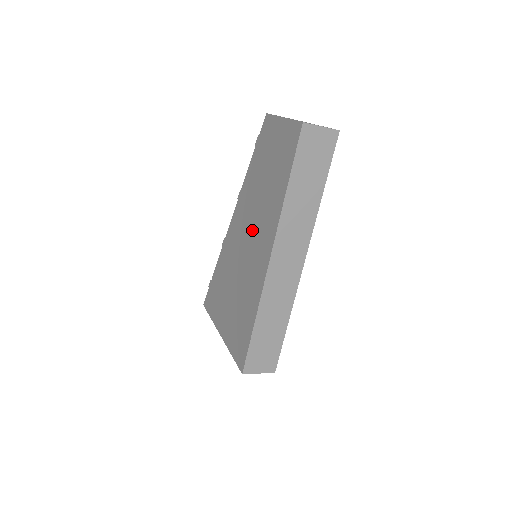
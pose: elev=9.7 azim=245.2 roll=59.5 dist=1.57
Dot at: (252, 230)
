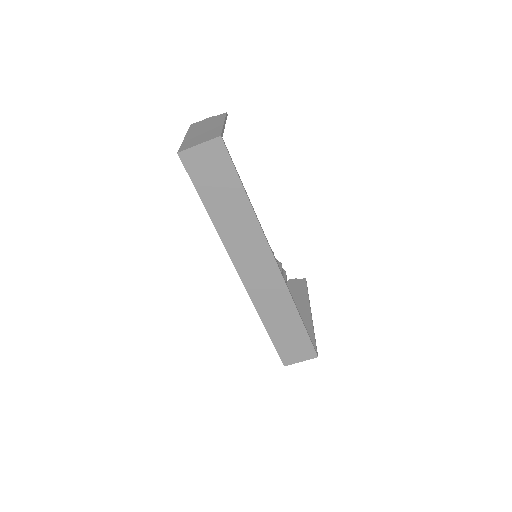
Dot at: occluded
